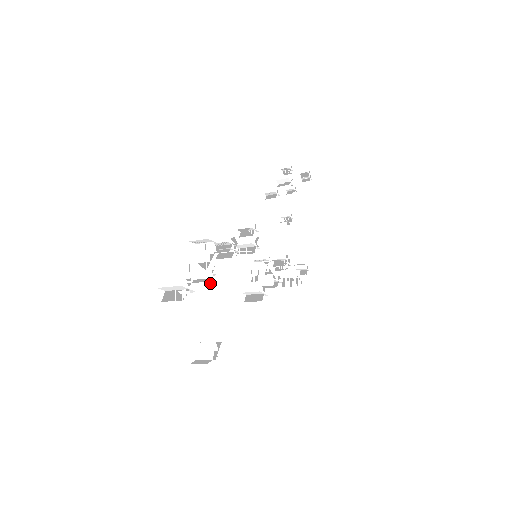
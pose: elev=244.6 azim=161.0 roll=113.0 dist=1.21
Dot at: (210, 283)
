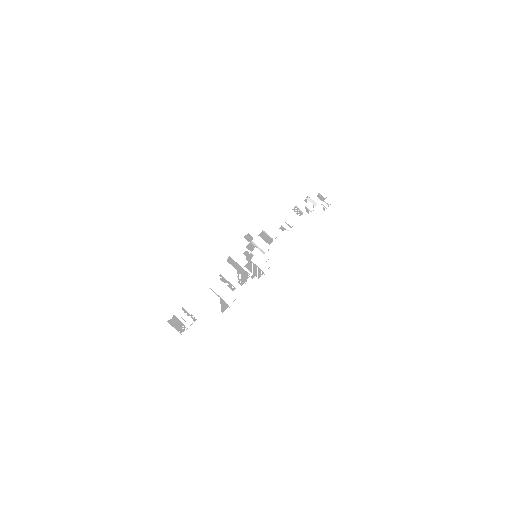
Dot at: occluded
